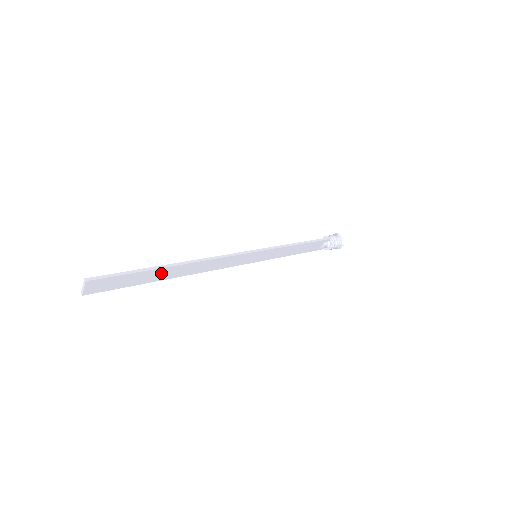
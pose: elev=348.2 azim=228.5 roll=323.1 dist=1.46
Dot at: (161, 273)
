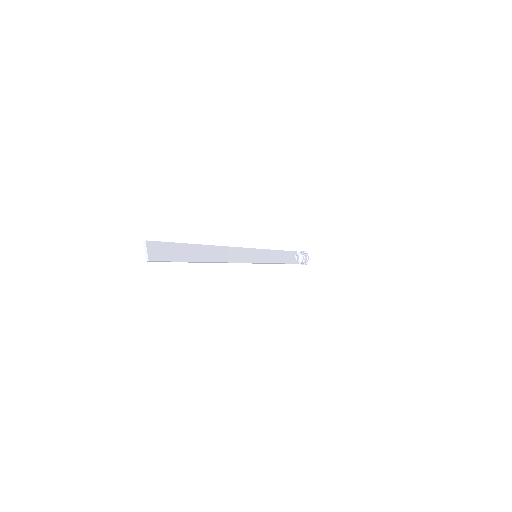
Dot at: (197, 252)
